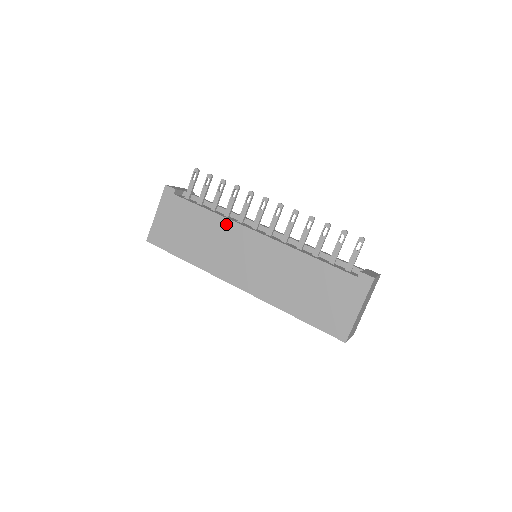
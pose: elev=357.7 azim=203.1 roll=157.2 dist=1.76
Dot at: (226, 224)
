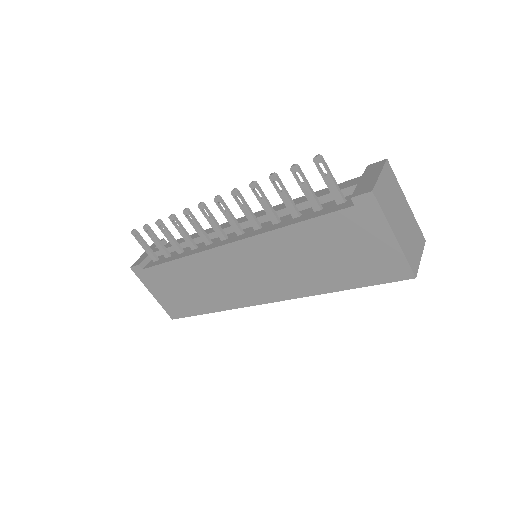
Dot at: (199, 259)
